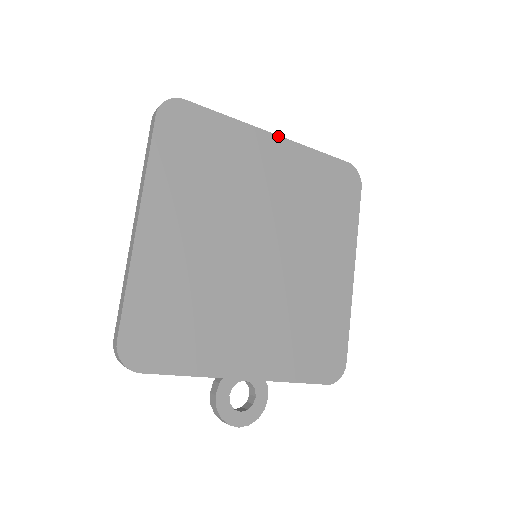
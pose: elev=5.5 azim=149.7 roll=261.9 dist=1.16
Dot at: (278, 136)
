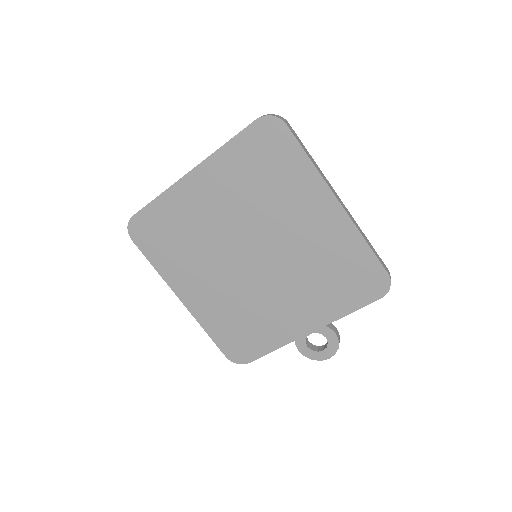
Dot at: (192, 170)
